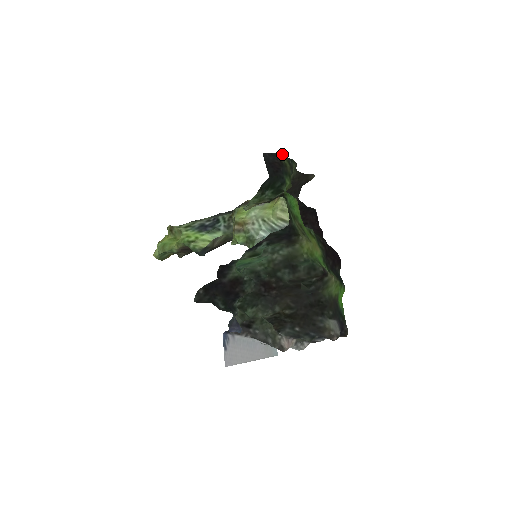
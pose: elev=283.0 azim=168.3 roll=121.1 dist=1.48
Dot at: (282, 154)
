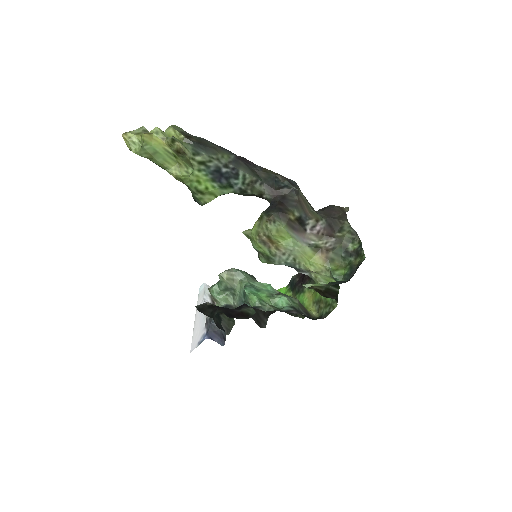
Dot at: occluded
